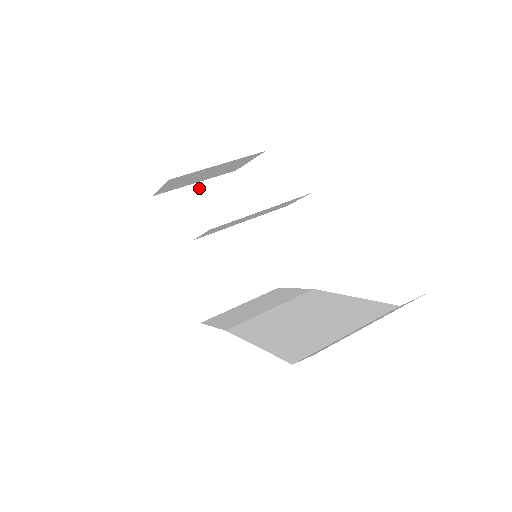
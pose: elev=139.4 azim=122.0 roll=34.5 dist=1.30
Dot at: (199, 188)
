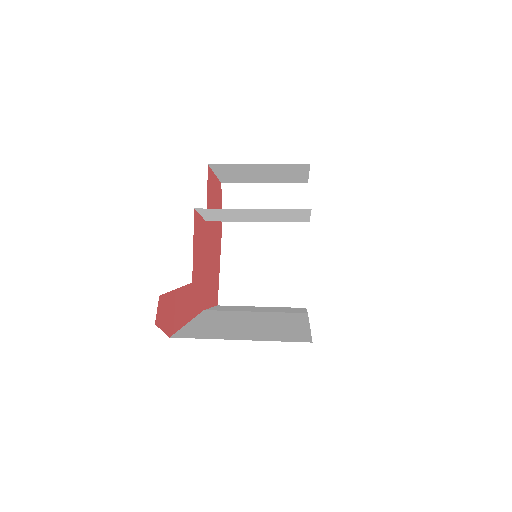
Dot at: (266, 189)
